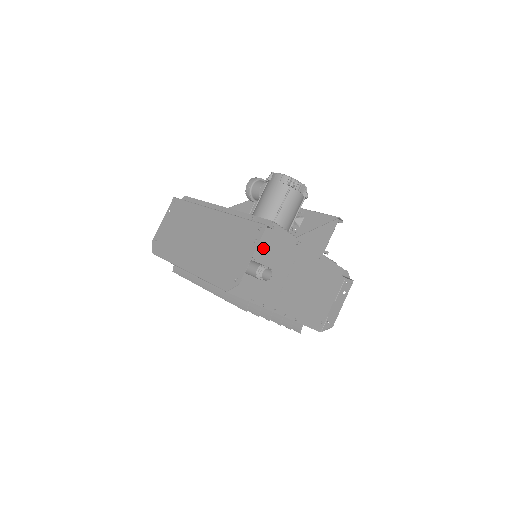
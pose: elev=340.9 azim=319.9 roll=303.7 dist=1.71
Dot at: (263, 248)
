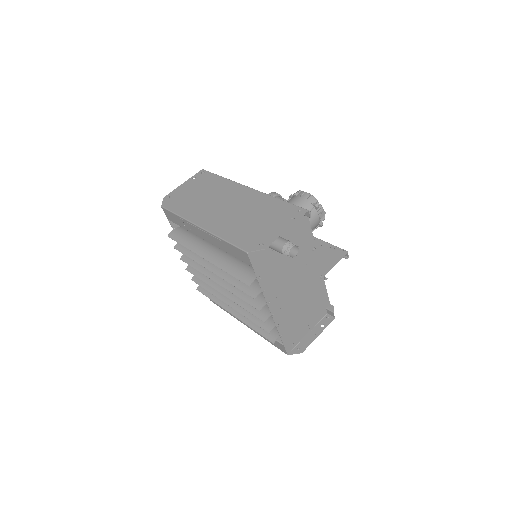
Dot at: (291, 233)
